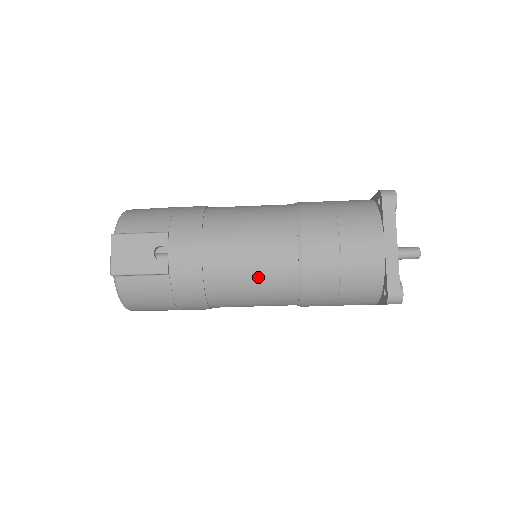
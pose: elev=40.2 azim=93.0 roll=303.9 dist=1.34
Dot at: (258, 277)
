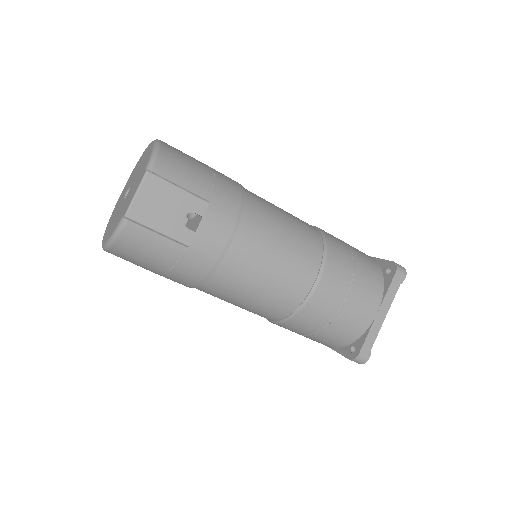
Dot at: (266, 289)
